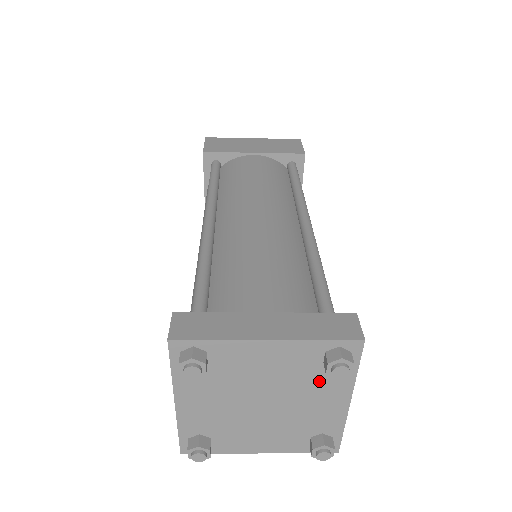
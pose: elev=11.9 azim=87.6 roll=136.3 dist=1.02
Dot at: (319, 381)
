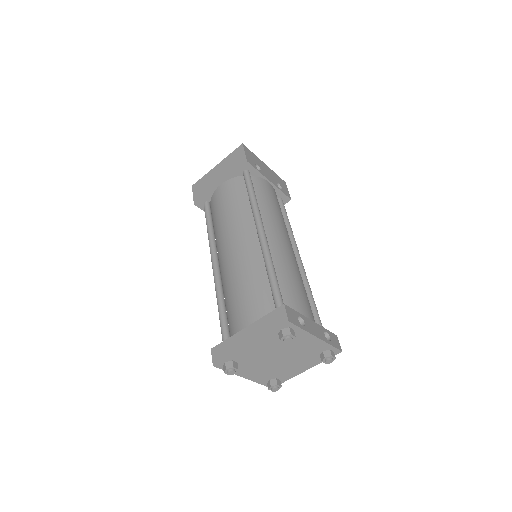
Dot at: occluded
